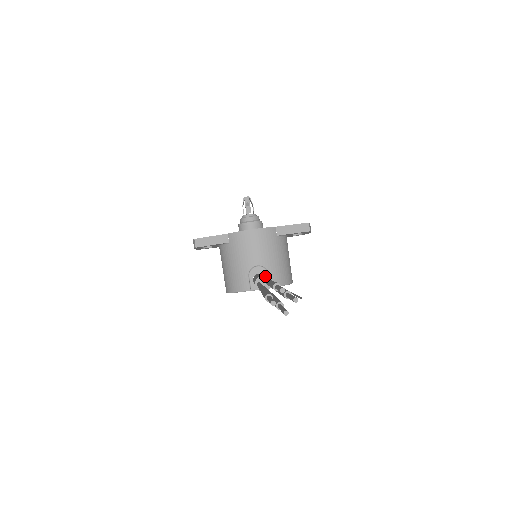
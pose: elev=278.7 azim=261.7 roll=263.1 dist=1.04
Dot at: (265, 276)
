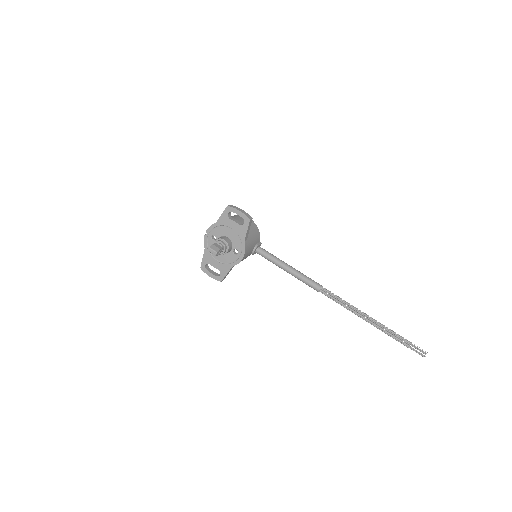
Dot at: (320, 289)
